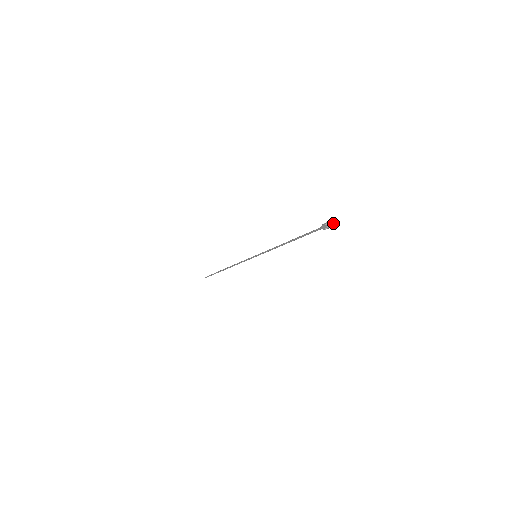
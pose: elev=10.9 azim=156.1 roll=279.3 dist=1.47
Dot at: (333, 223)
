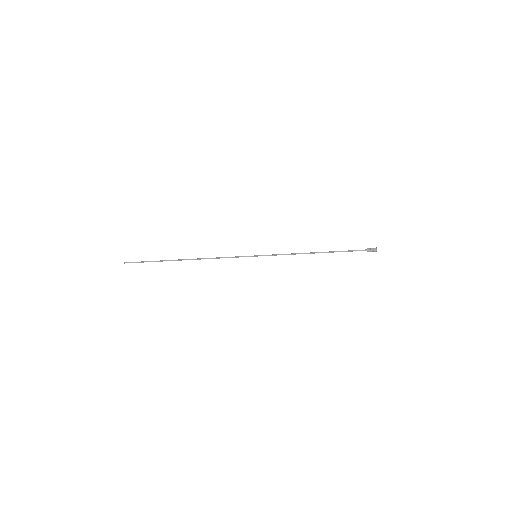
Dot at: occluded
